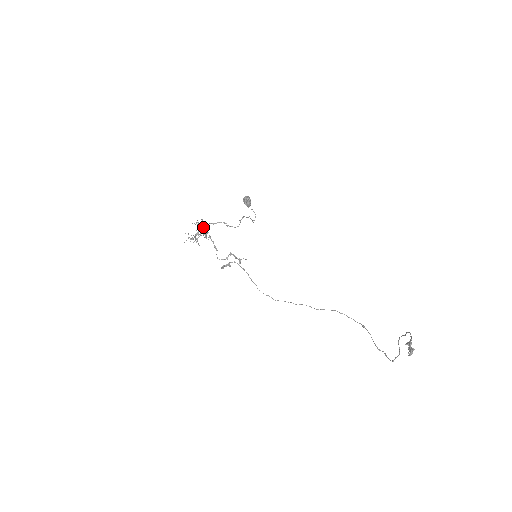
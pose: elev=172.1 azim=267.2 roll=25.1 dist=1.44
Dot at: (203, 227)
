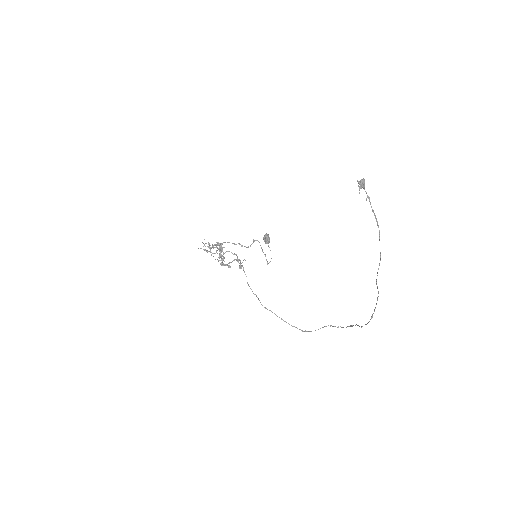
Dot at: (220, 244)
